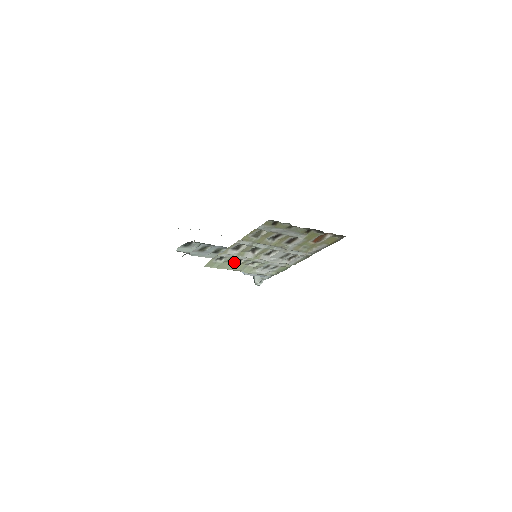
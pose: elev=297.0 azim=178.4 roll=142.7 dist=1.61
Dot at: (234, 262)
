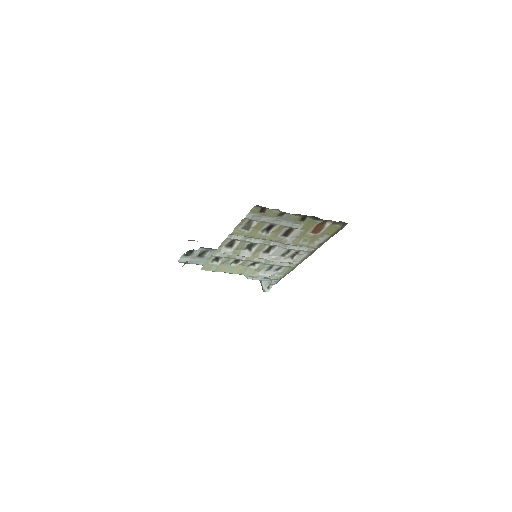
Dot at: (233, 264)
